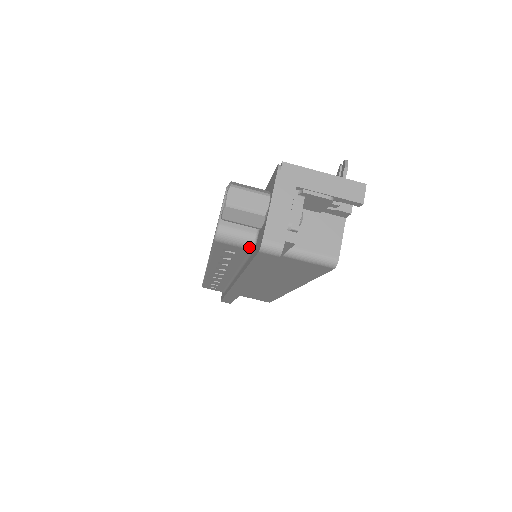
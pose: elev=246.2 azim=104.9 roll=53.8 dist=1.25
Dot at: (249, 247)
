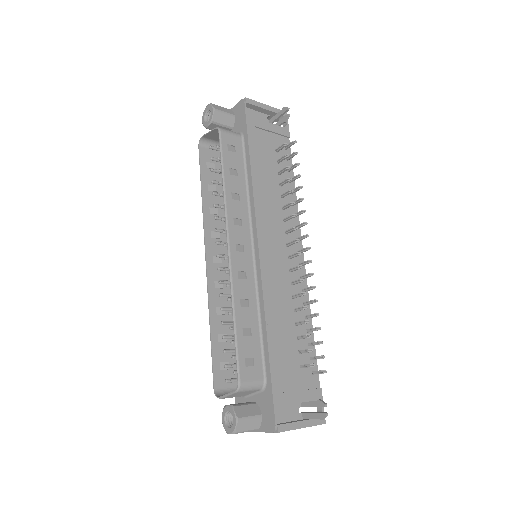
Dot at: occluded
